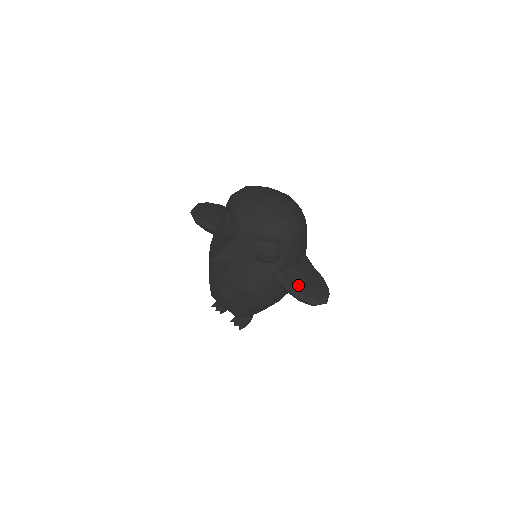
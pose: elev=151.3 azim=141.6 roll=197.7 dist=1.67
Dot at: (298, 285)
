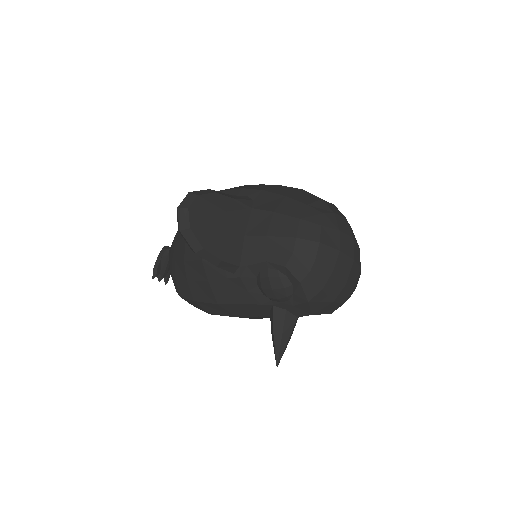
Dot at: occluded
